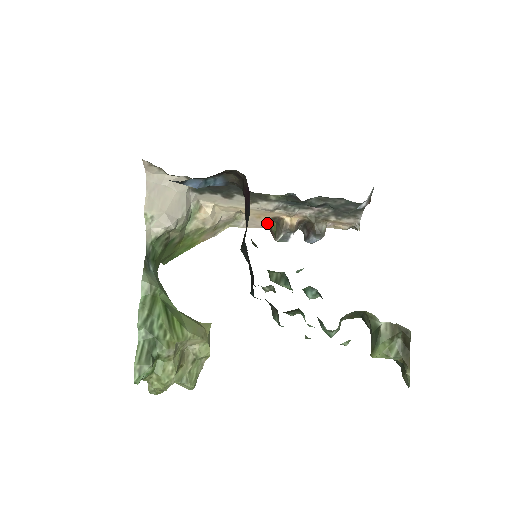
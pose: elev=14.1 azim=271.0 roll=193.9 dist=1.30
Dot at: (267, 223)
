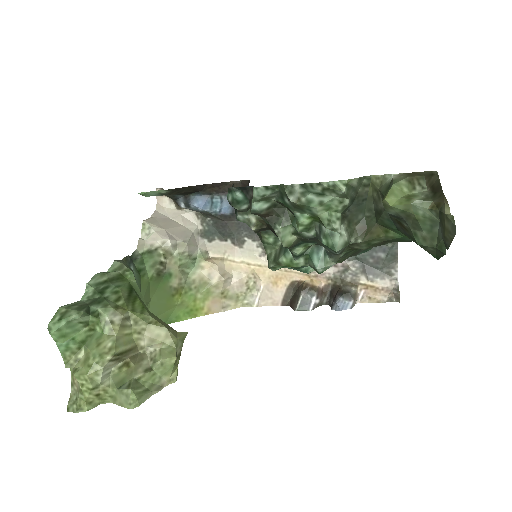
Dot at: (286, 295)
